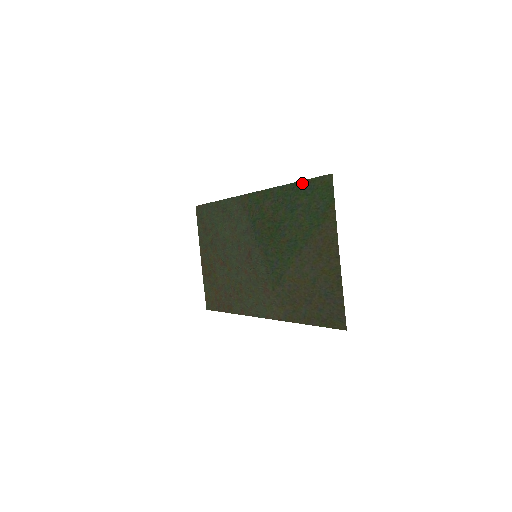
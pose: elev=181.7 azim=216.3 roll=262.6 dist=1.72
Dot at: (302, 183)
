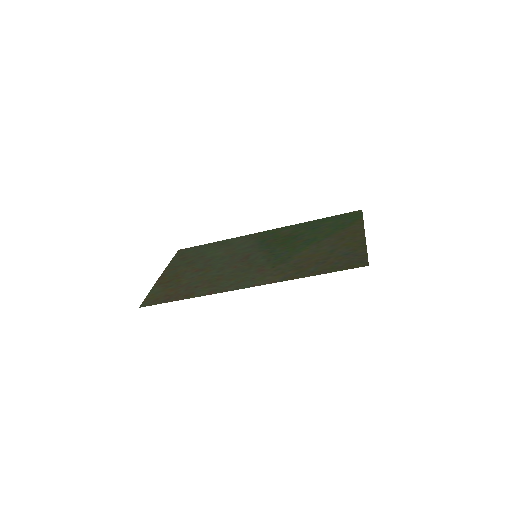
Dot at: (330, 217)
